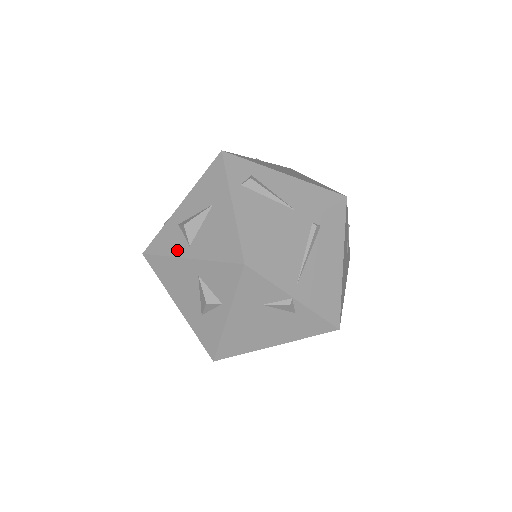
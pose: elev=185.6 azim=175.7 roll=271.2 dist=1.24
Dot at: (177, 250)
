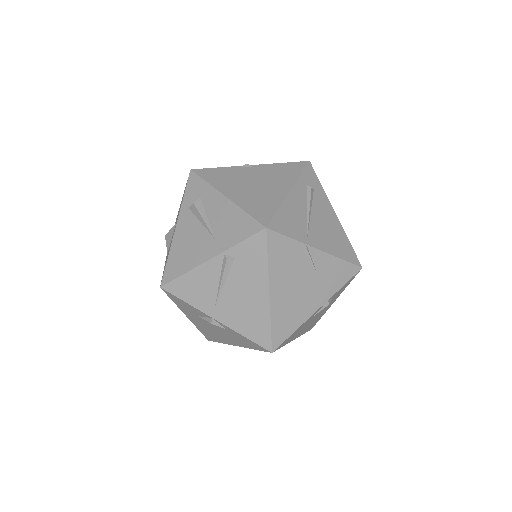
Dot at: (167, 253)
